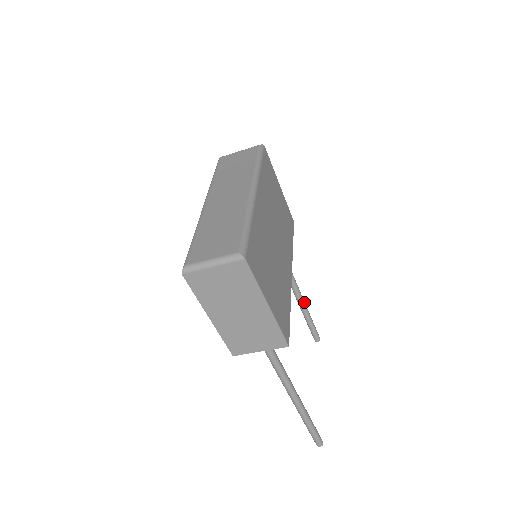
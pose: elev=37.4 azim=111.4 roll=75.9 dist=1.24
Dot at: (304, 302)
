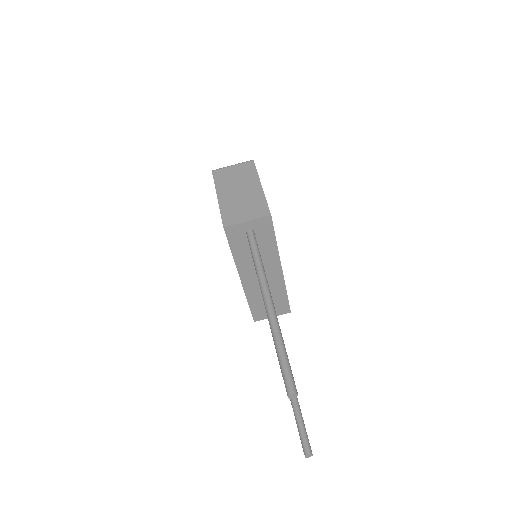
Dot at: occluded
